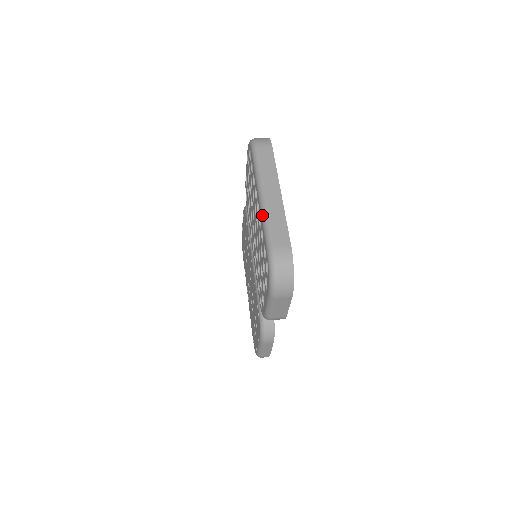
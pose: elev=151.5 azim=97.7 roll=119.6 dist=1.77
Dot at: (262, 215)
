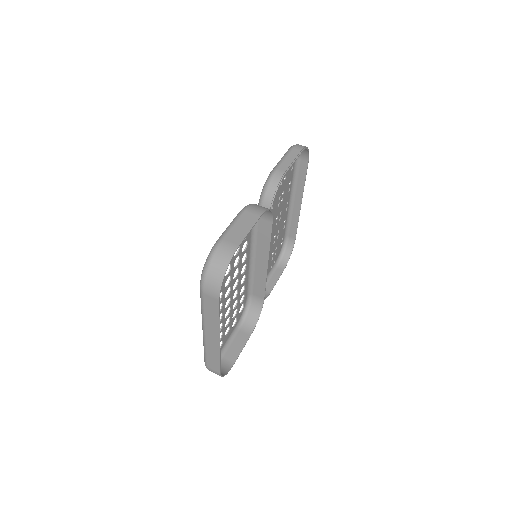
Dot at: (203, 342)
